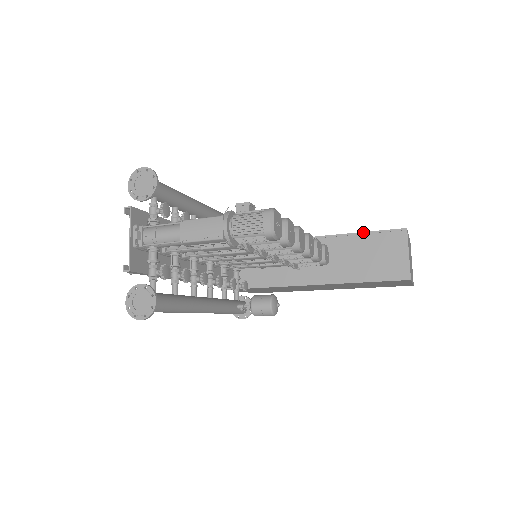
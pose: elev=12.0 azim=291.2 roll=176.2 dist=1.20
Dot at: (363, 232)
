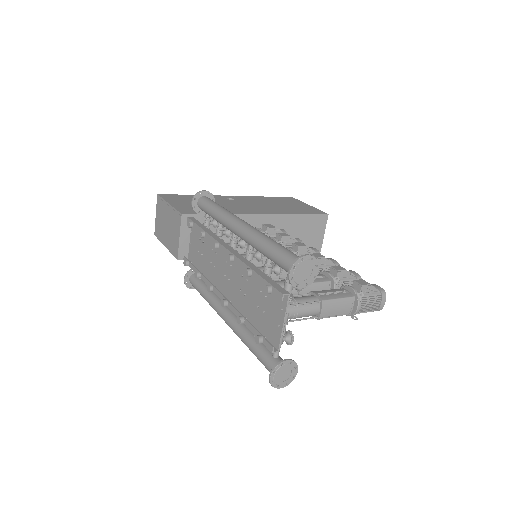
Dot at: (301, 214)
